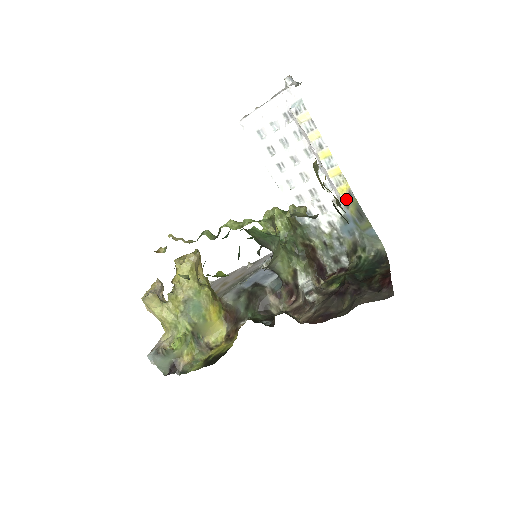
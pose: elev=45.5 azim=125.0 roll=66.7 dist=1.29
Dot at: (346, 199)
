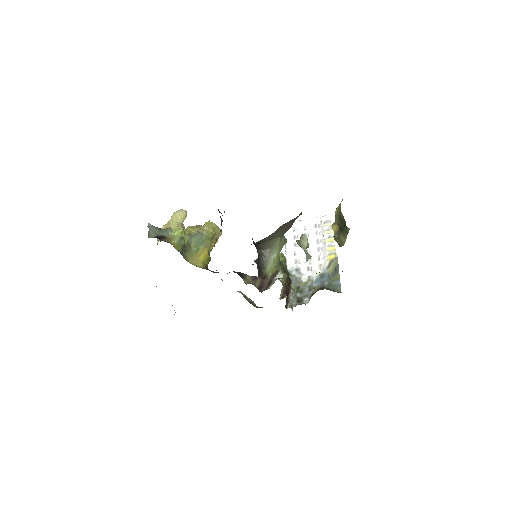
Dot at: (331, 262)
